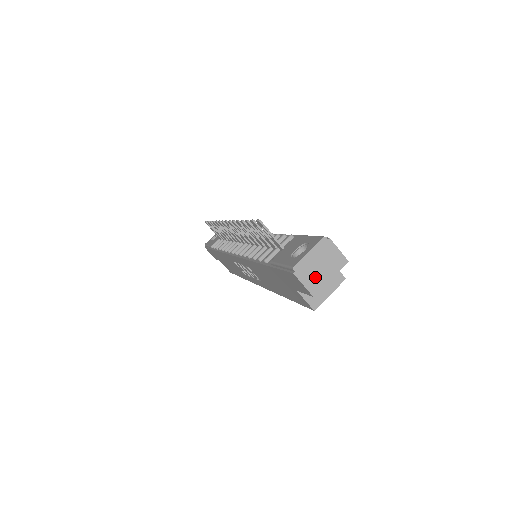
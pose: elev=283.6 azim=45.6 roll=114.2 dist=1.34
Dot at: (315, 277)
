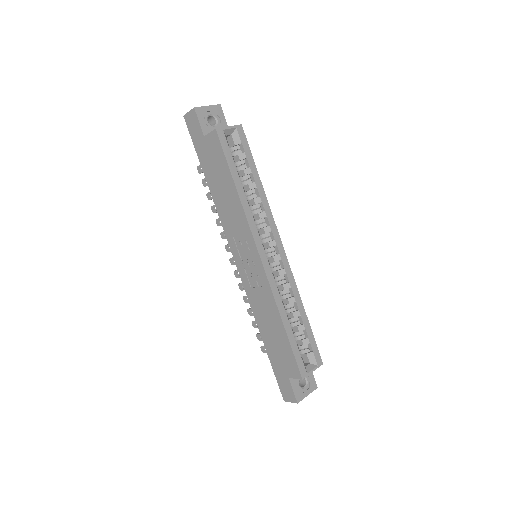
Dot at: occluded
